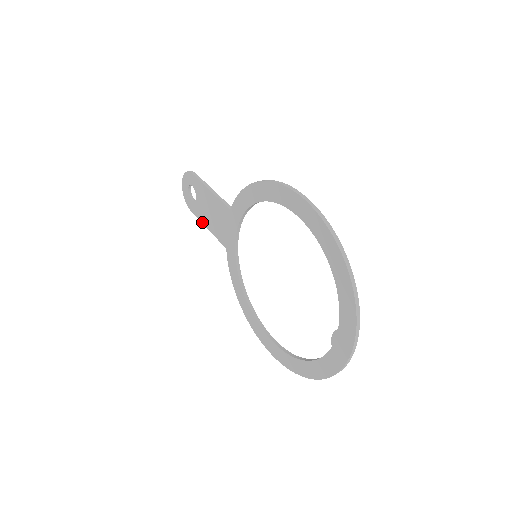
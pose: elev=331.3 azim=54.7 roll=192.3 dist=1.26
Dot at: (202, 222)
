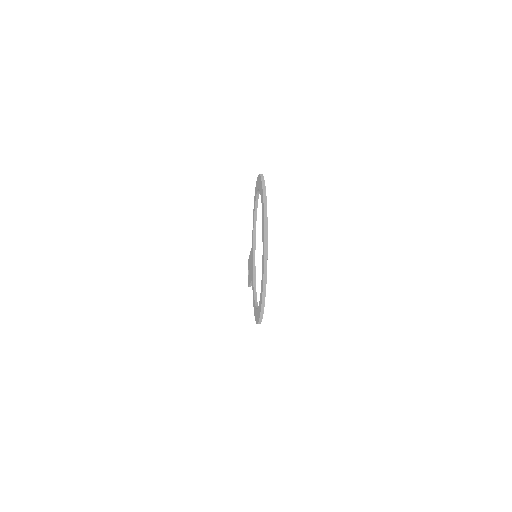
Dot at: (250, 284)
